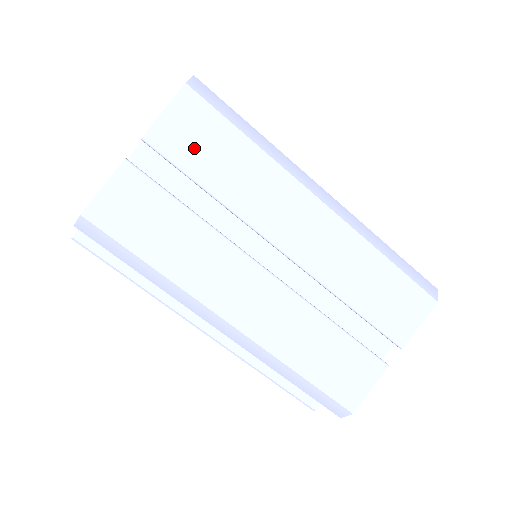
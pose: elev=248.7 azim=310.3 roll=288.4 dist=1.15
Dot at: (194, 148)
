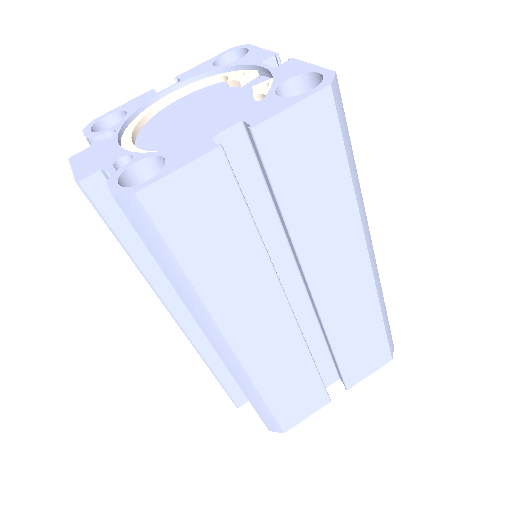
Dot at: (297, 163)
